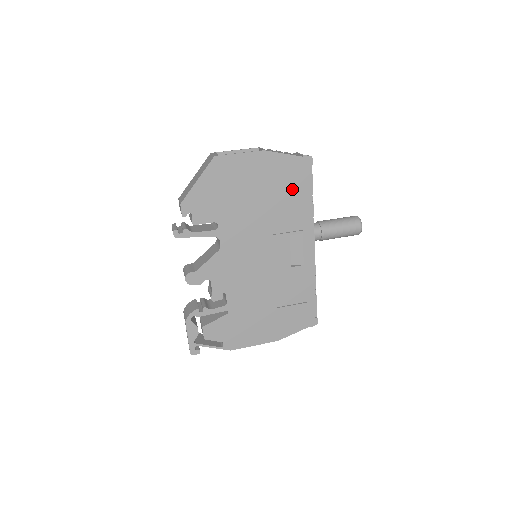
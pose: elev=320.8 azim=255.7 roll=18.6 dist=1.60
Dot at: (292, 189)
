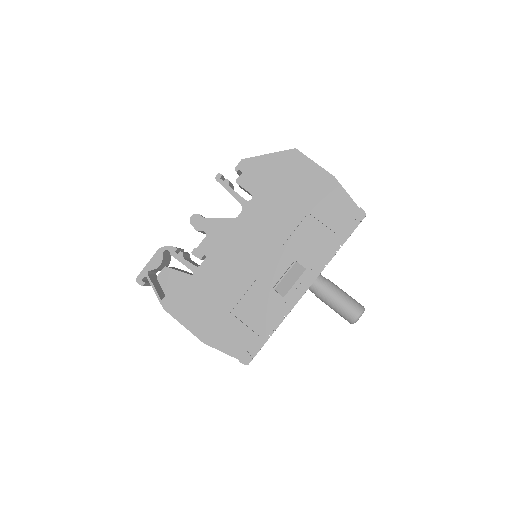
Dot at: (329, 225)
